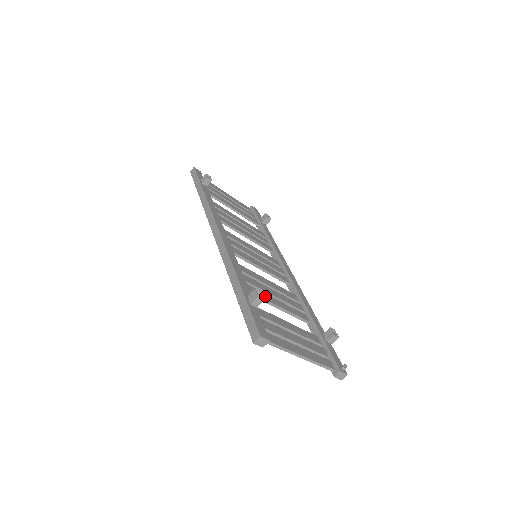
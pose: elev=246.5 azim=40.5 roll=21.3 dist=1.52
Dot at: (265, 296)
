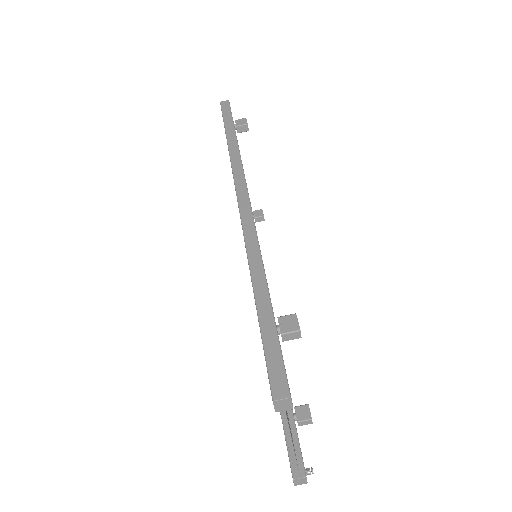
Dot at: occluded
